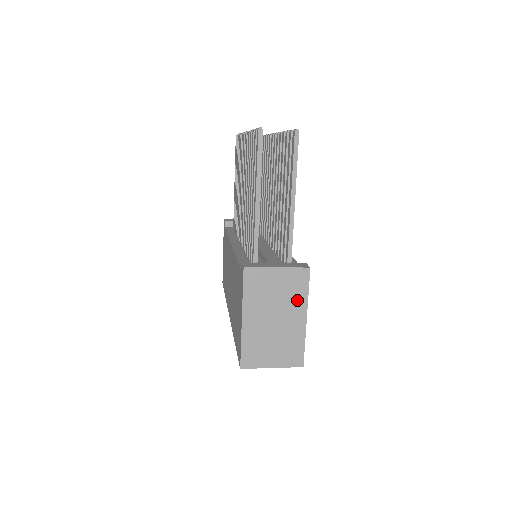
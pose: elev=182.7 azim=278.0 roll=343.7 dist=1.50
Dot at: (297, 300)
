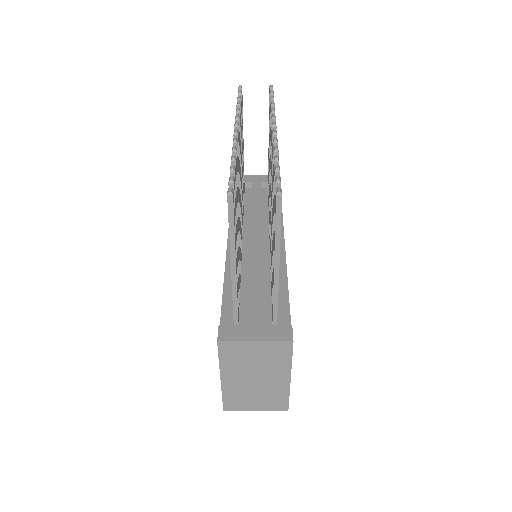
Dot at: (279, 366)
